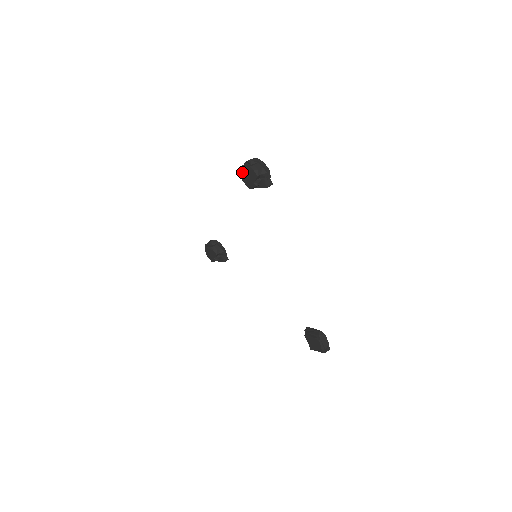
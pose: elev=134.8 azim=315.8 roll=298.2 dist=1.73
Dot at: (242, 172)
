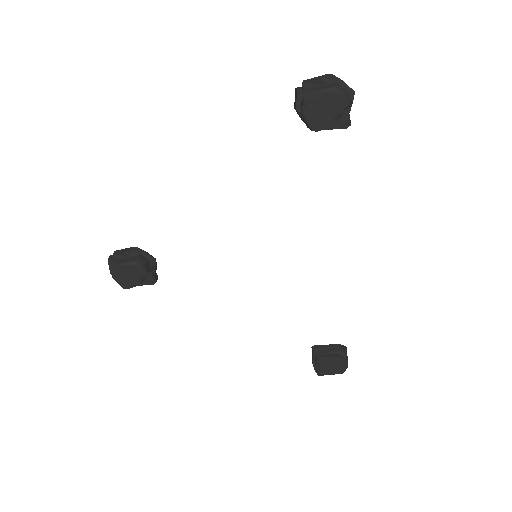
Dot at: (311, 98)
